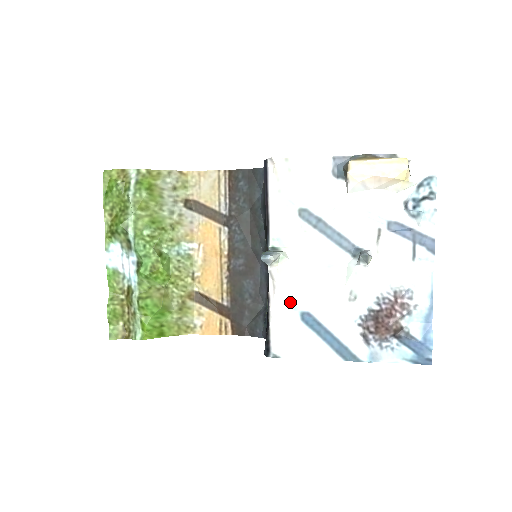
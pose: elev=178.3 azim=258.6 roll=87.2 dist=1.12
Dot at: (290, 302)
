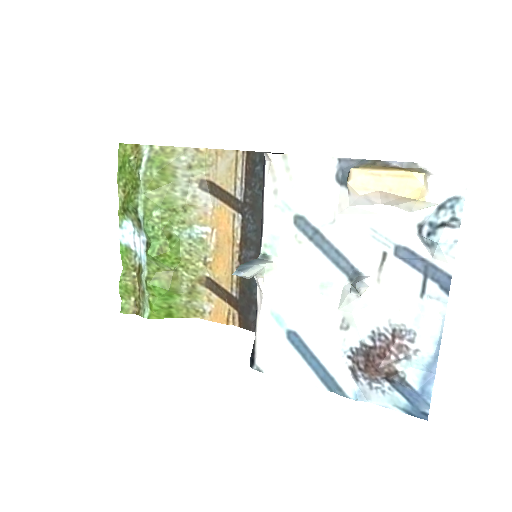
Dot at: (277, 317)
